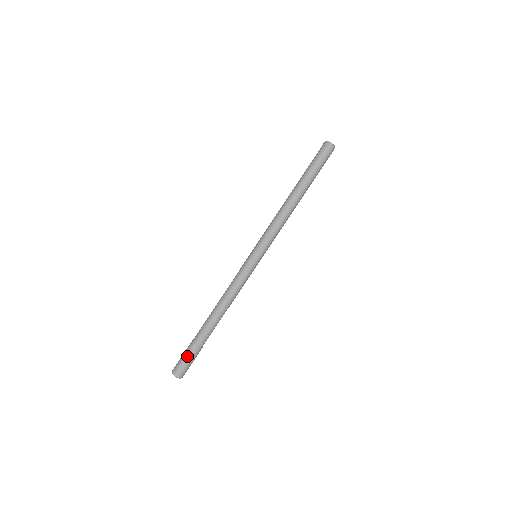
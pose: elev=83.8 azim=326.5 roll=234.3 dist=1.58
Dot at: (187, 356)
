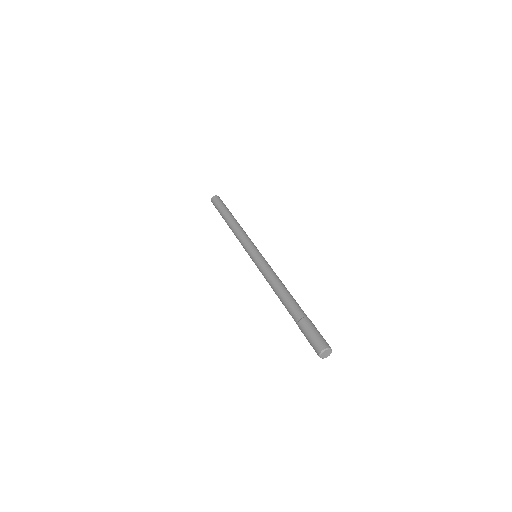
Dot at: (305, 335)
